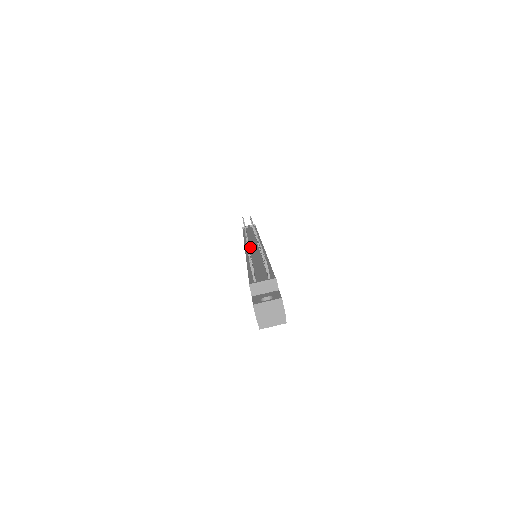
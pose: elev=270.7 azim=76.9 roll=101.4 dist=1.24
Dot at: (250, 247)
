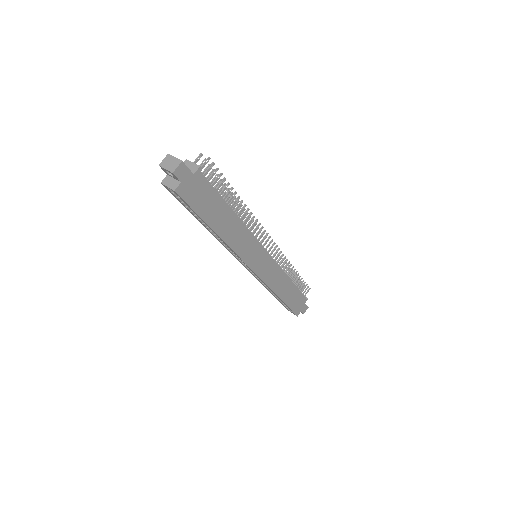
Dot at: occluded
